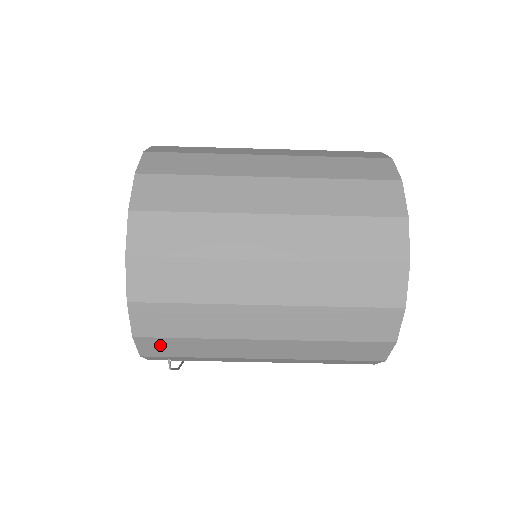
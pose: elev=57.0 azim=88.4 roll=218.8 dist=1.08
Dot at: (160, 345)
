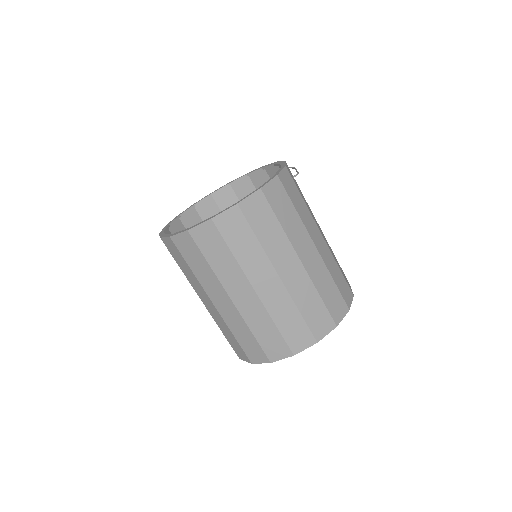
Dot at: occluded
